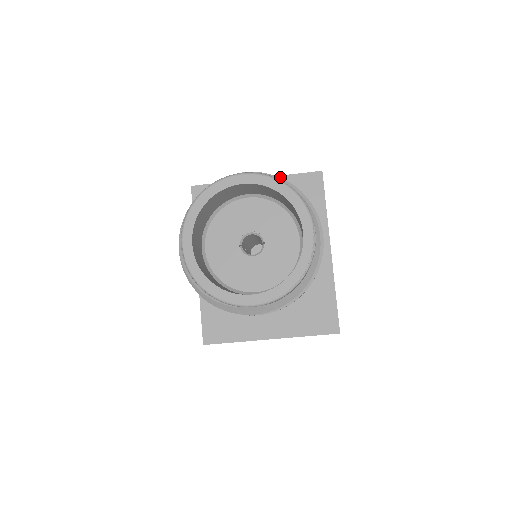
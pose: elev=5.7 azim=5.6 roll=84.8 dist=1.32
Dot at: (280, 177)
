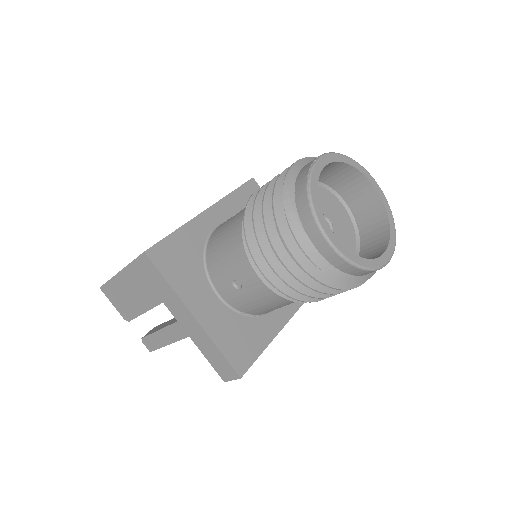
Dot at: occluded
